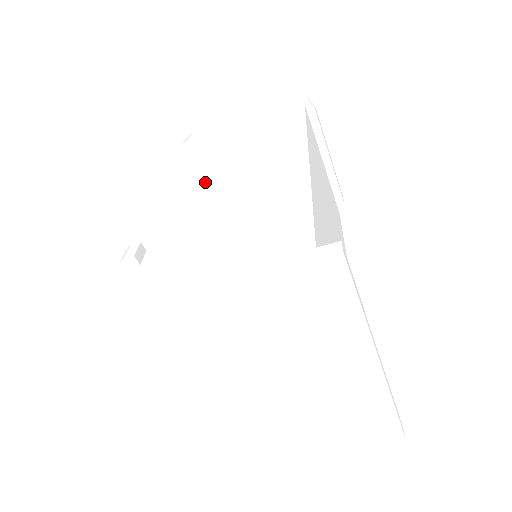
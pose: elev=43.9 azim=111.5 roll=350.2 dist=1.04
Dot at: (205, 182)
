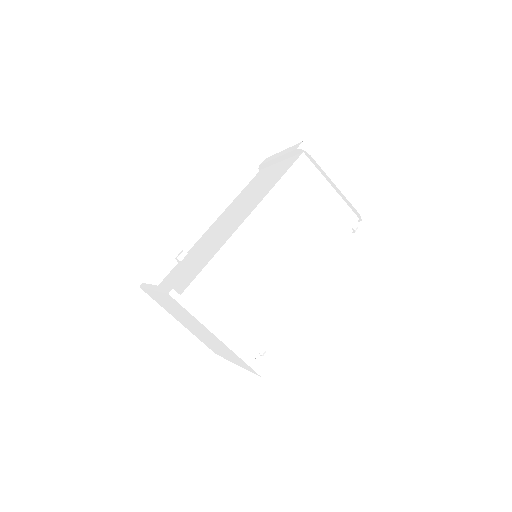
Dot at: (231, 212)
